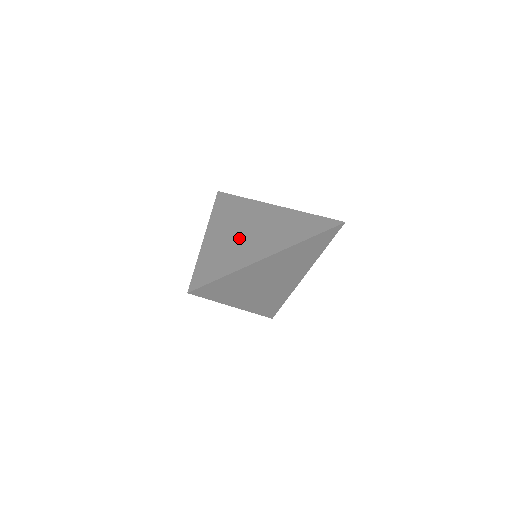
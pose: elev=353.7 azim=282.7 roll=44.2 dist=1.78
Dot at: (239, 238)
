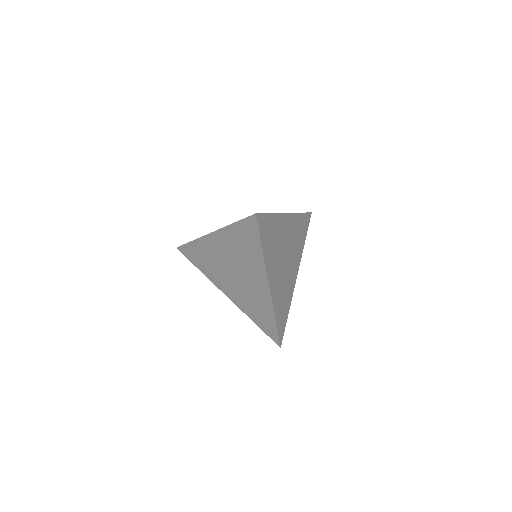
Dot at: occluded
